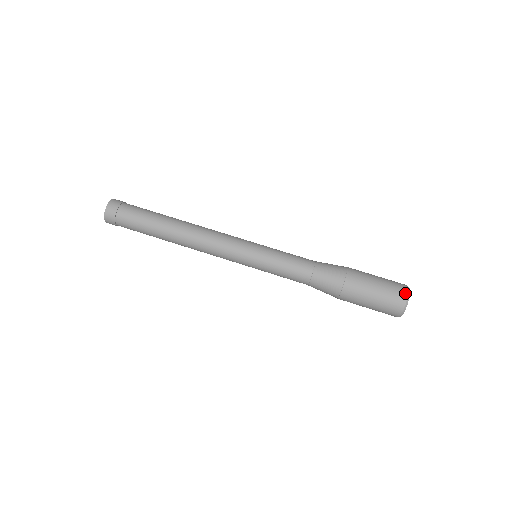
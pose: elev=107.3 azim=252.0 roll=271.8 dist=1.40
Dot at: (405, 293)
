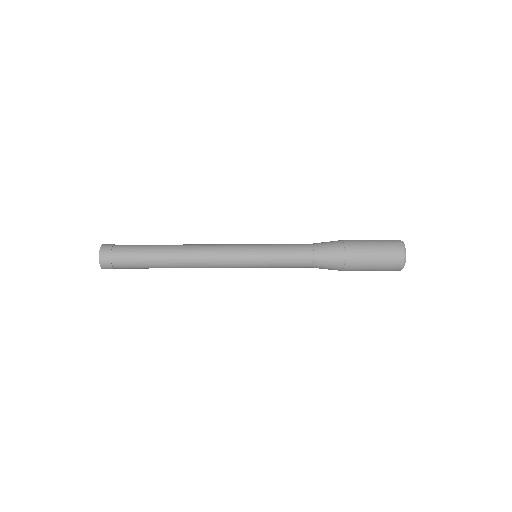
Dot at: (398, 240)
